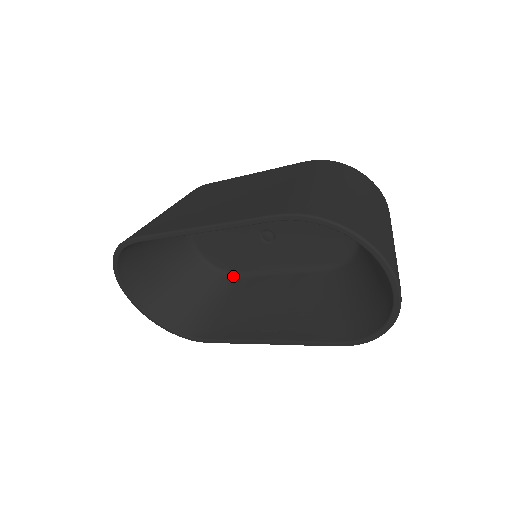
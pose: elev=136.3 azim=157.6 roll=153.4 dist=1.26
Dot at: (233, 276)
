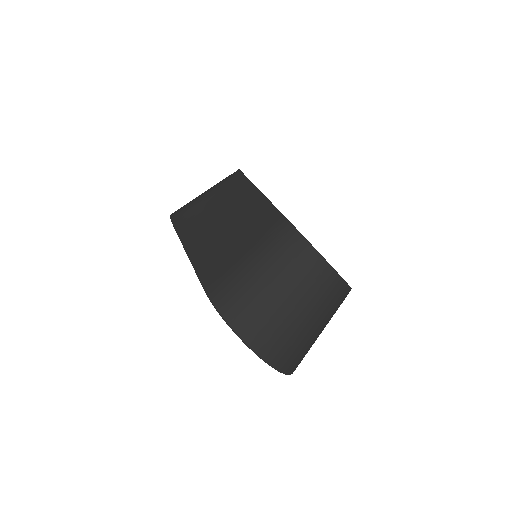
Dot at: occluded
